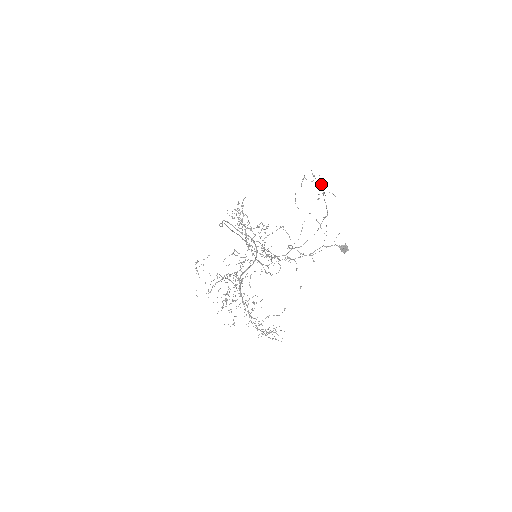
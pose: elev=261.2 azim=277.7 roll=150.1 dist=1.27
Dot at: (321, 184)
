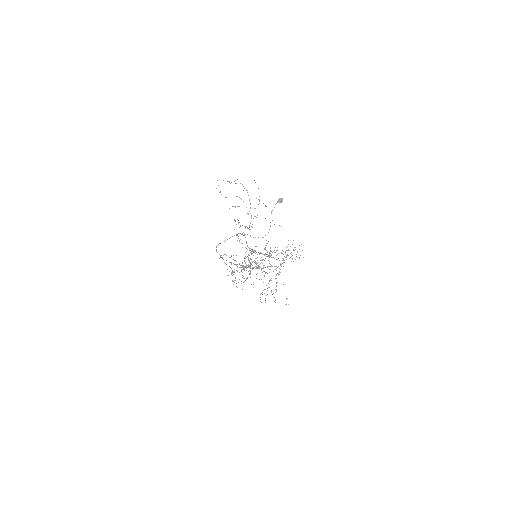
Dot at: occluded
